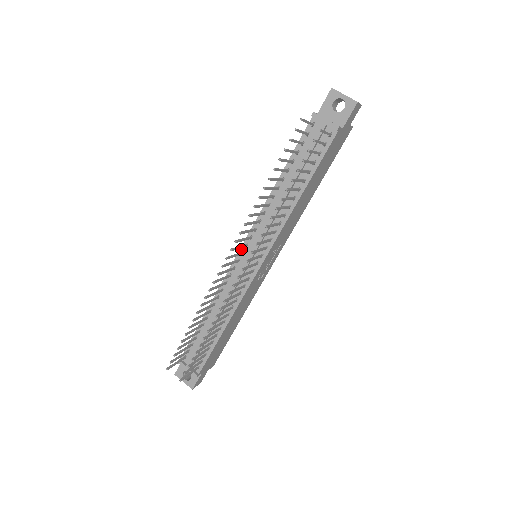
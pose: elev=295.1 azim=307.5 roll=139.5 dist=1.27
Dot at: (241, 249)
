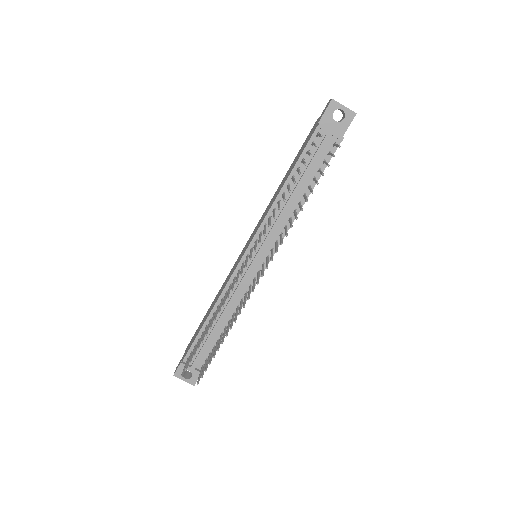
Dot at: (246, 252)
